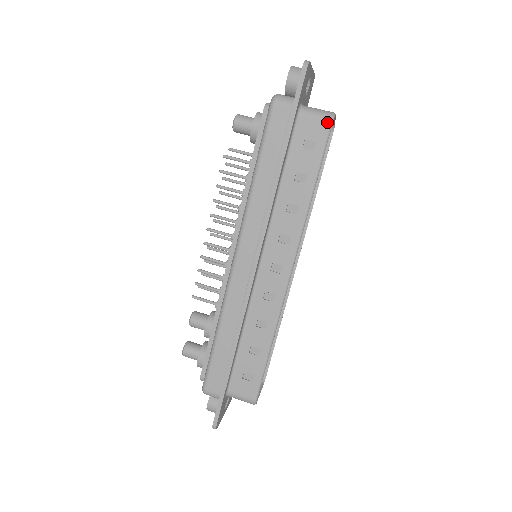
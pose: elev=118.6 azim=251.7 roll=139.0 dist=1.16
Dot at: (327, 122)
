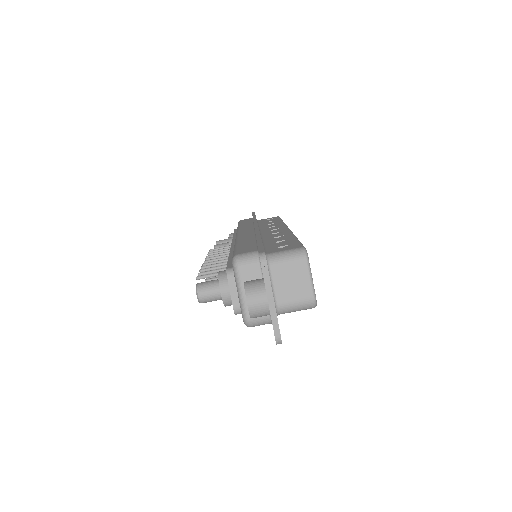
Dot at: (310, 308)
